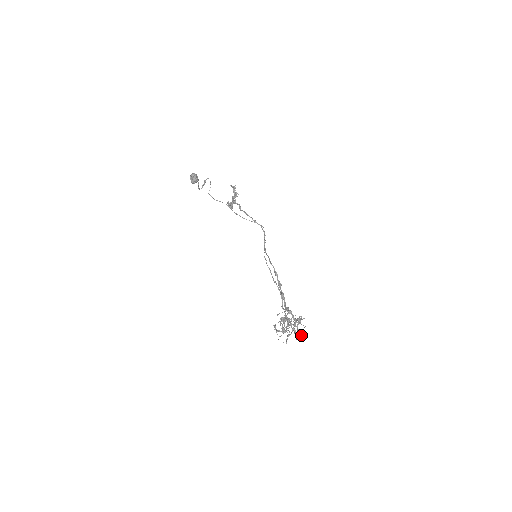
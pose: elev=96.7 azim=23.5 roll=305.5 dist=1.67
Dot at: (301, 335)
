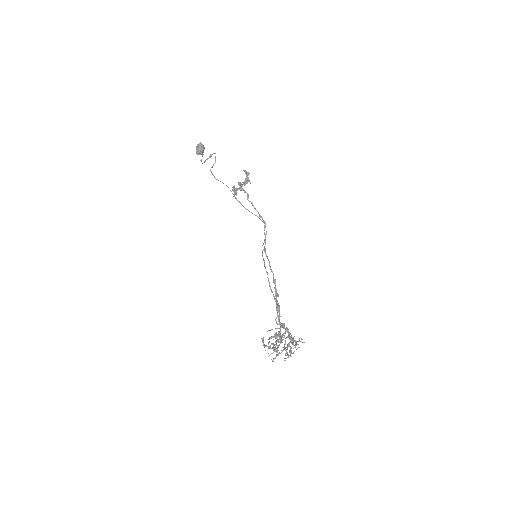
Dot at: occluded
